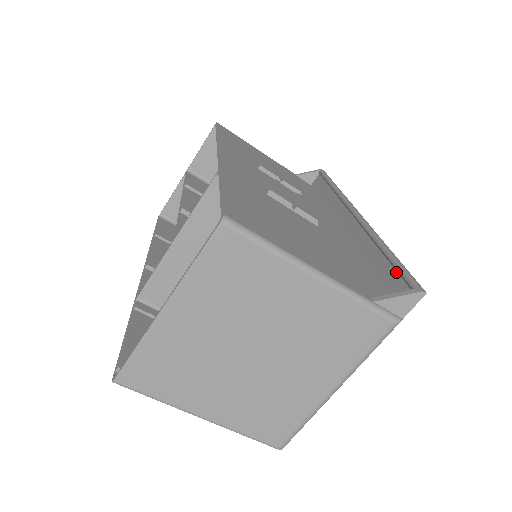
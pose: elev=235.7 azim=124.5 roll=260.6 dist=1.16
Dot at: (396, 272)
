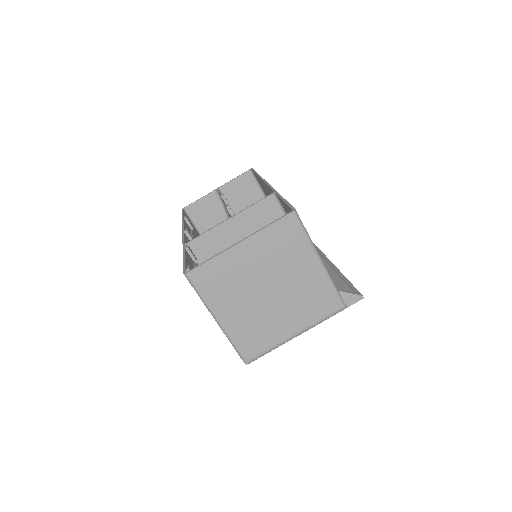
Dot at: (348, 286)
